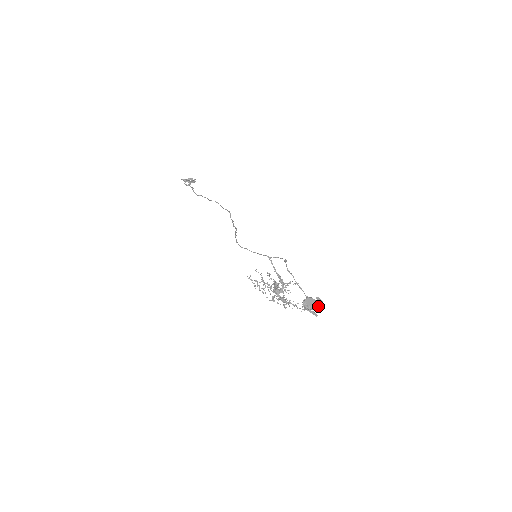
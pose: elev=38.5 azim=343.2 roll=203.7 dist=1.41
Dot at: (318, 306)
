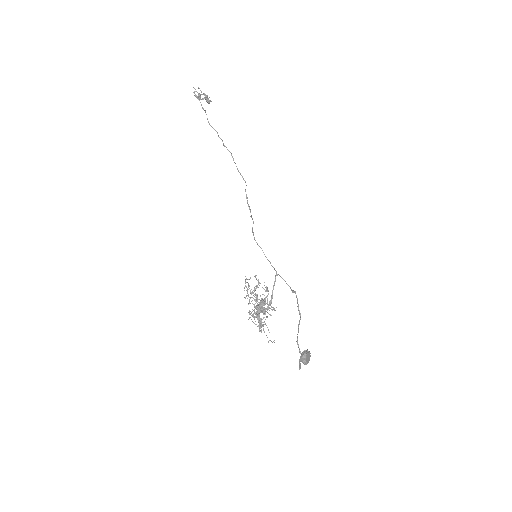
Dot at: (308, 362)
